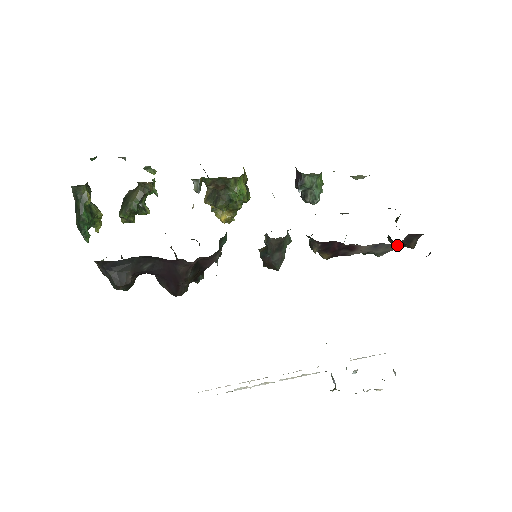
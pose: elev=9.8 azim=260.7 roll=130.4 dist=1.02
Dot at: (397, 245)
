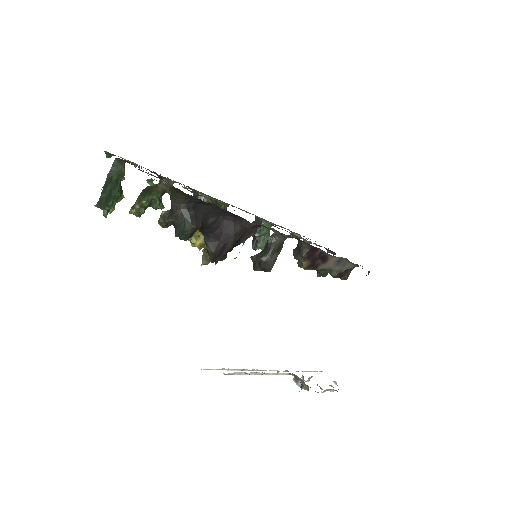
Dot at: (336, 276)
